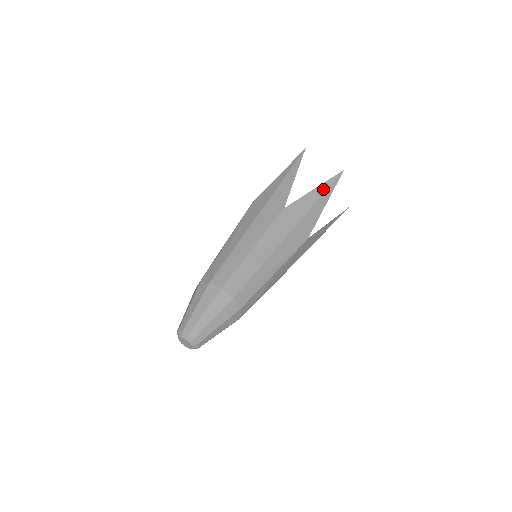
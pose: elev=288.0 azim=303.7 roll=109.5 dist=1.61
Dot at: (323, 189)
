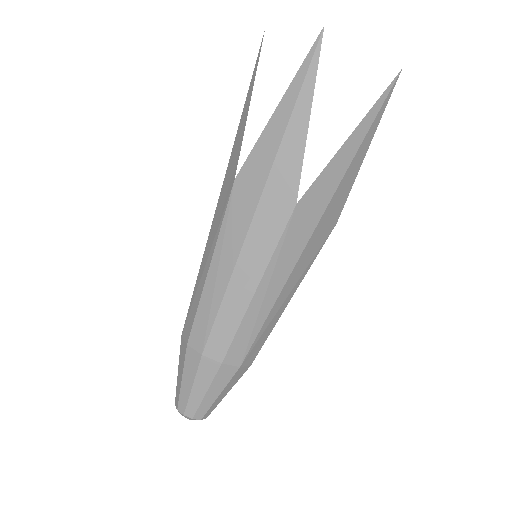
Dot at: (362, 132)
